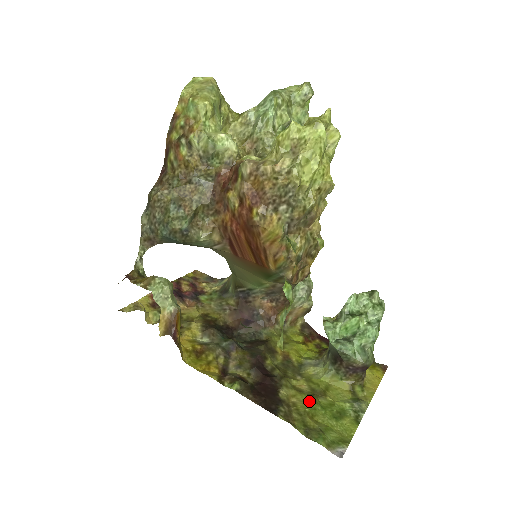
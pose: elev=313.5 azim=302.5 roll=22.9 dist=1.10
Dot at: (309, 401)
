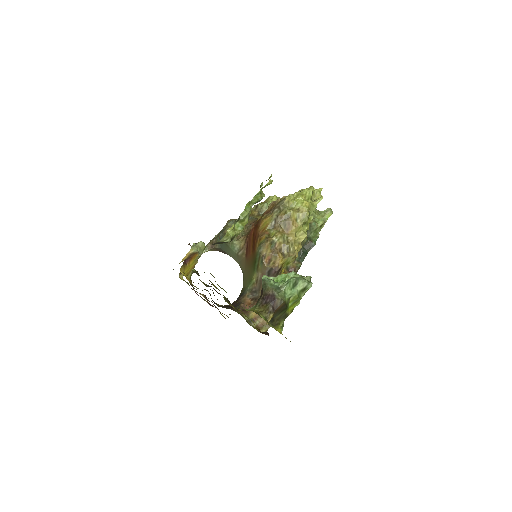
Dot at: occluded
